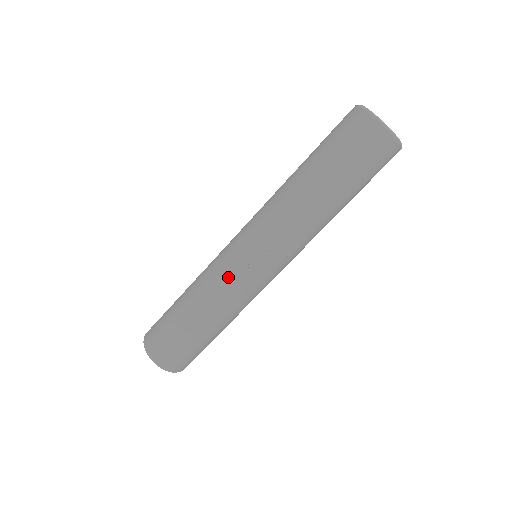
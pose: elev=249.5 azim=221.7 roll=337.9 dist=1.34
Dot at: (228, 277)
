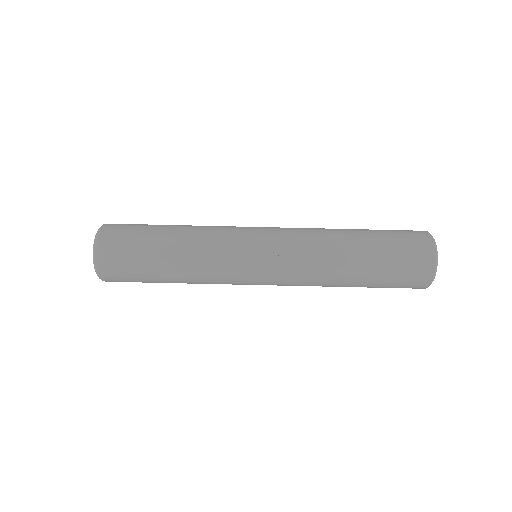
Dot at: (228, 248)
